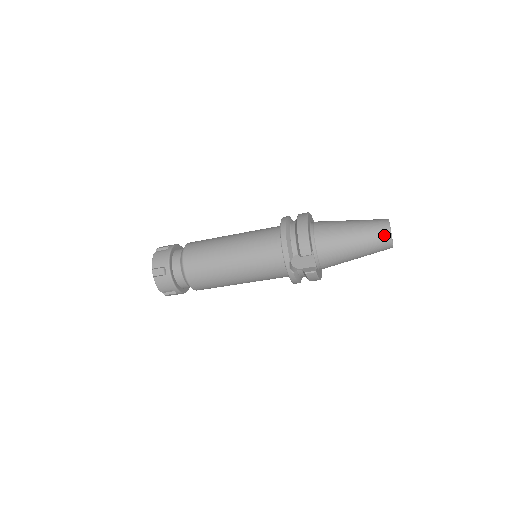
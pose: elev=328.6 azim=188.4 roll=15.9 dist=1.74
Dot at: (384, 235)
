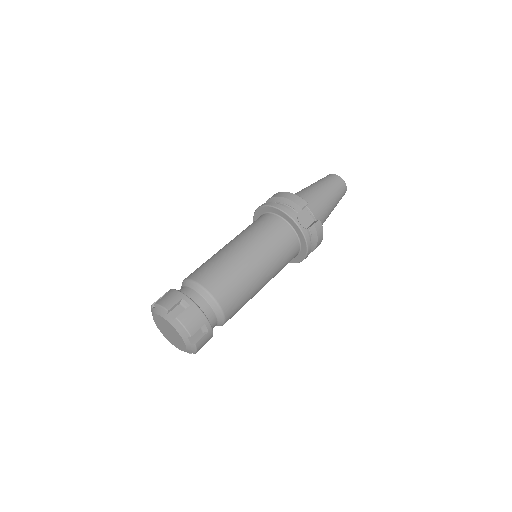
Dot at: (337, 179)
